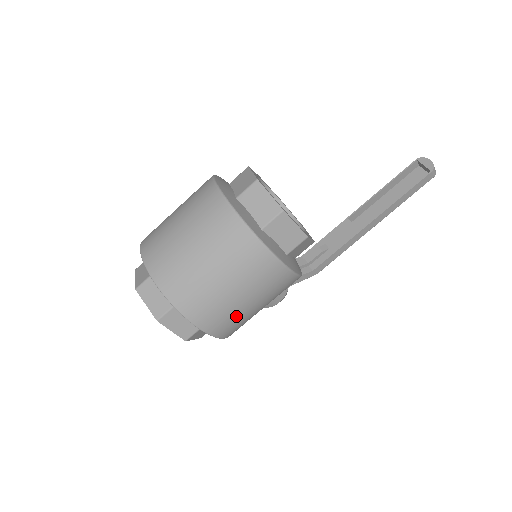
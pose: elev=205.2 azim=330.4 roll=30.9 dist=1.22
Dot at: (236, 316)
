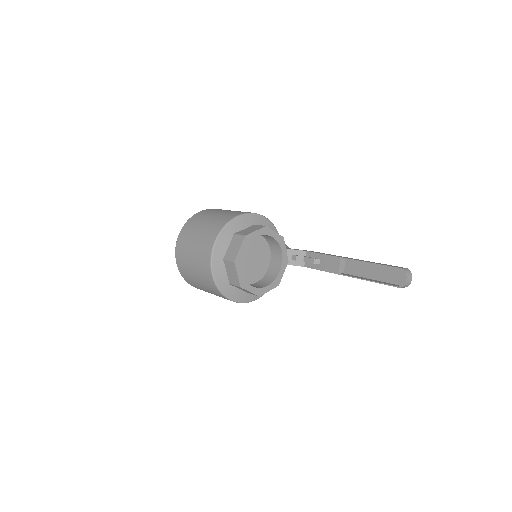
Dot at: occluded
